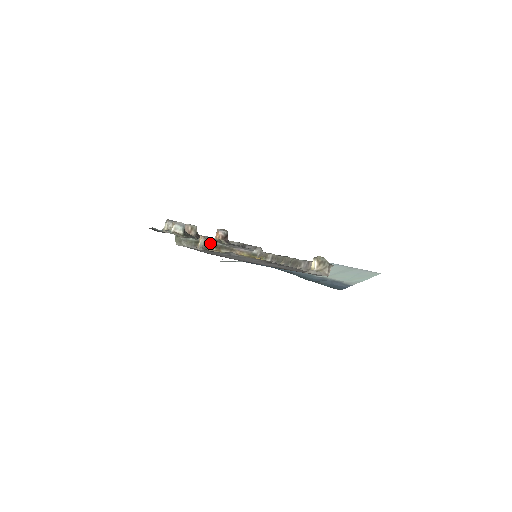
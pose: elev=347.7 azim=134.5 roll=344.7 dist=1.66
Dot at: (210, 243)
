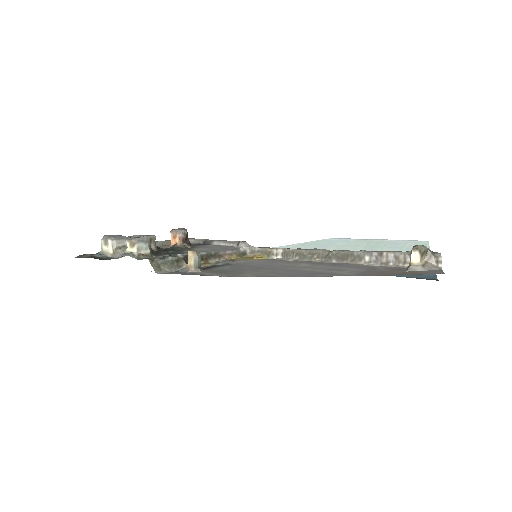
Dot at: occluded
